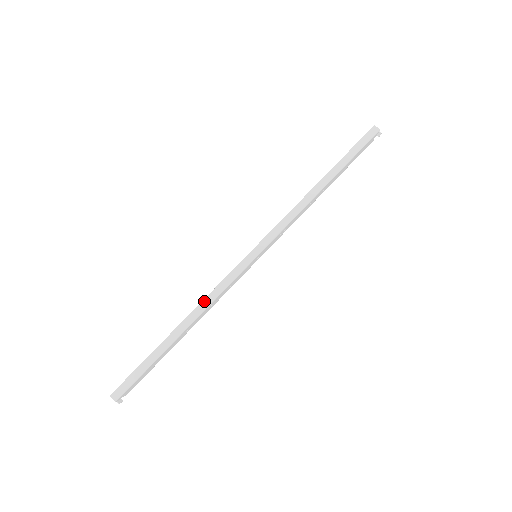
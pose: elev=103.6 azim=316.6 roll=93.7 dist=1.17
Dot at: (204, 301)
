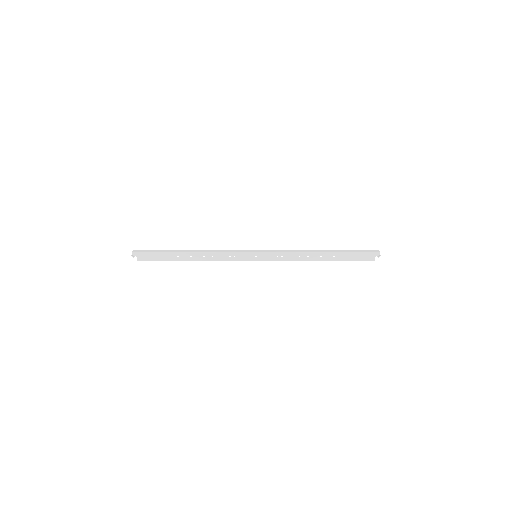
Dot at: (212, 250)
